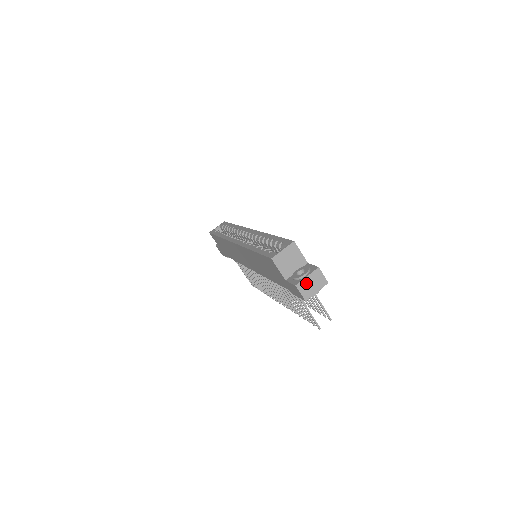
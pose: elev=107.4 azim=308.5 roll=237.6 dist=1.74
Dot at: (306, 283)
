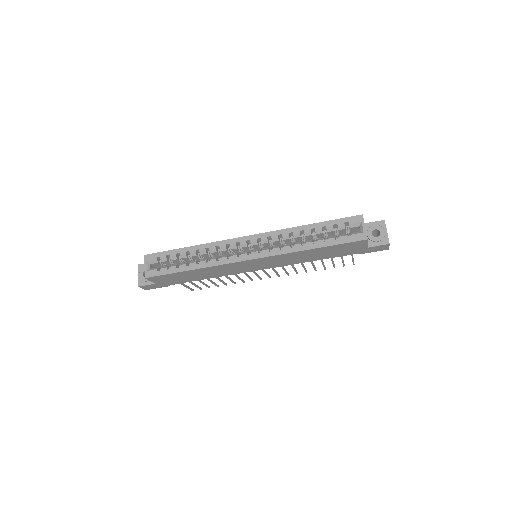
Dot at: occluded
